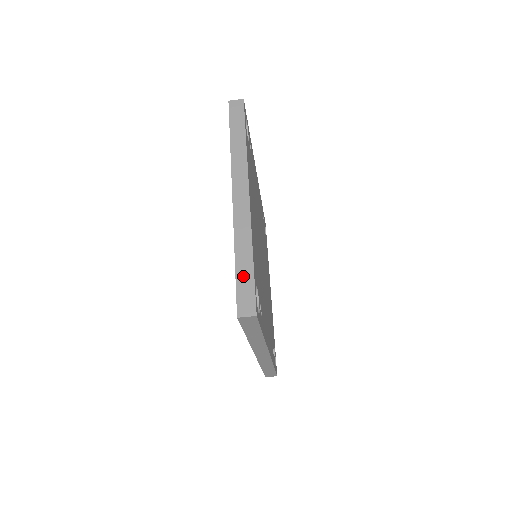
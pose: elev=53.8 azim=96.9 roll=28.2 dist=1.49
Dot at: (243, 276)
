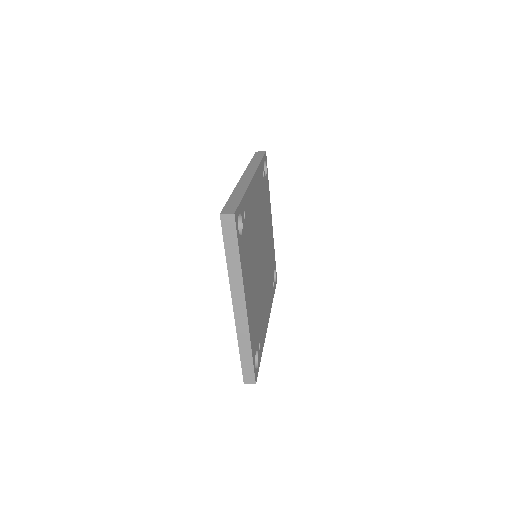
Dot at: (246, 362)
